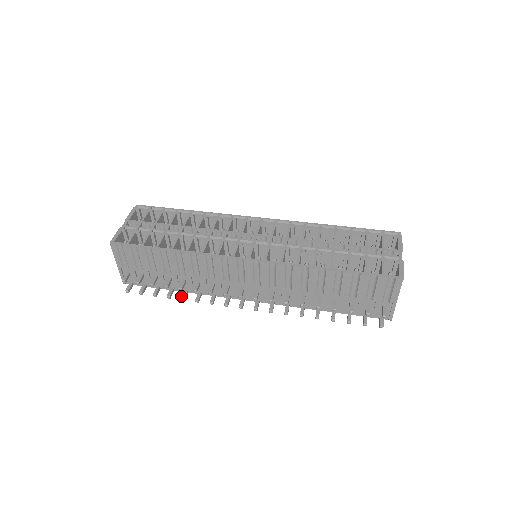
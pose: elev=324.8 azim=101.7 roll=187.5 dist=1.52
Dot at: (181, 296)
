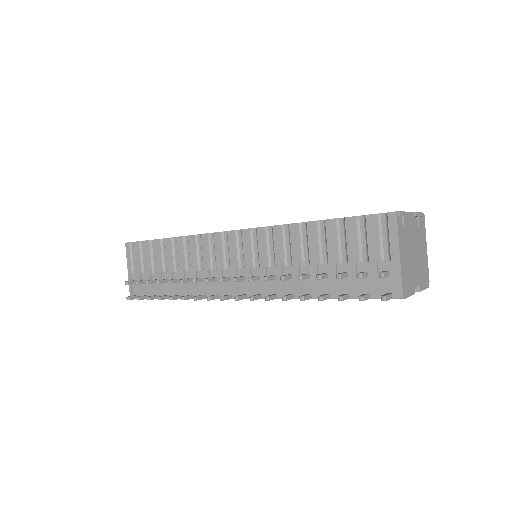
Dot at: (170, 296)
